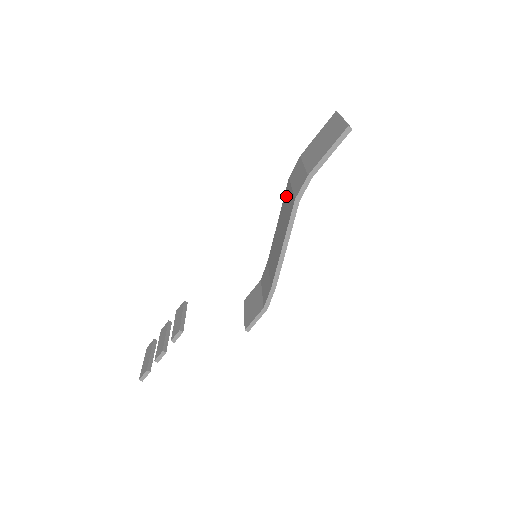
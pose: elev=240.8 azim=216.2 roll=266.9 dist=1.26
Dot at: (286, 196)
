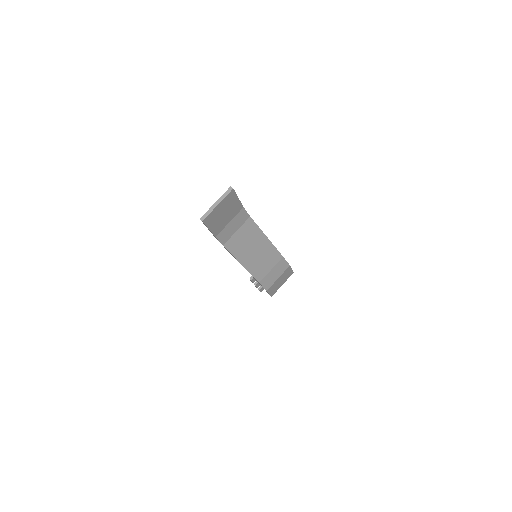
Dot at: (247, 228)
